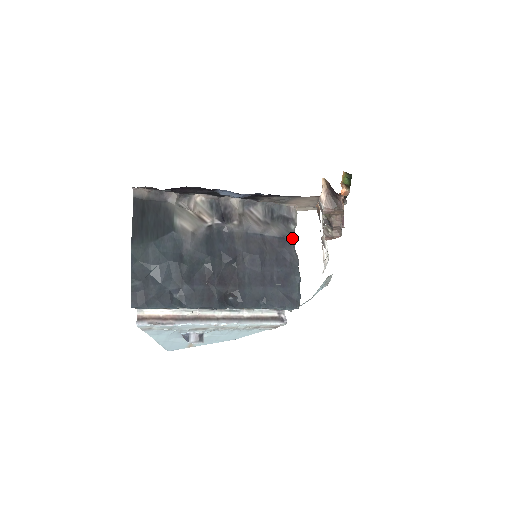
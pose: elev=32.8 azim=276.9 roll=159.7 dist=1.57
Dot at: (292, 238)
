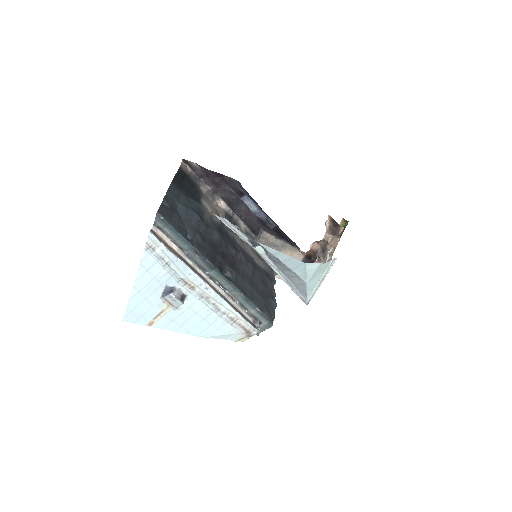
Dot at: (273, 278)
